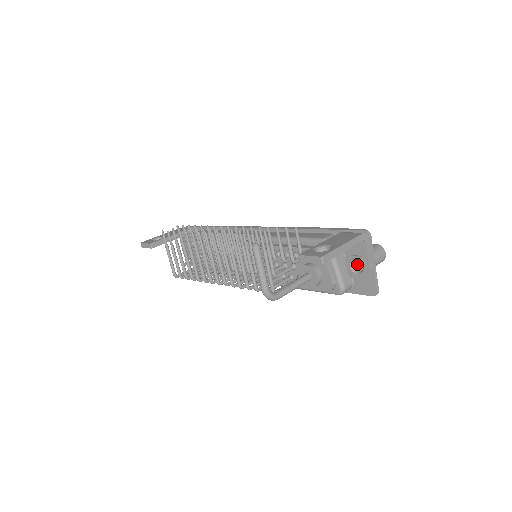
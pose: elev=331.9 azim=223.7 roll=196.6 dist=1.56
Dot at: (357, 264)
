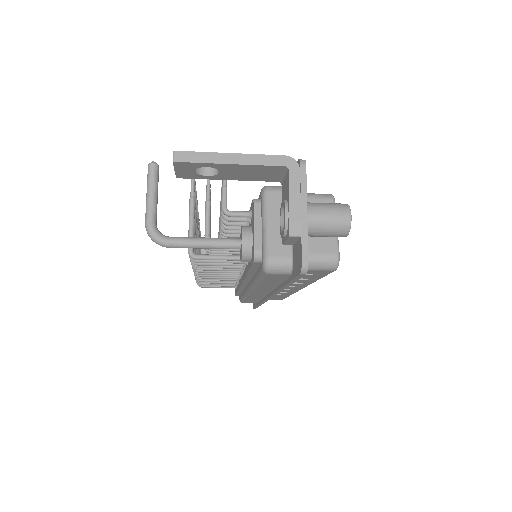
Dot at: occluded
